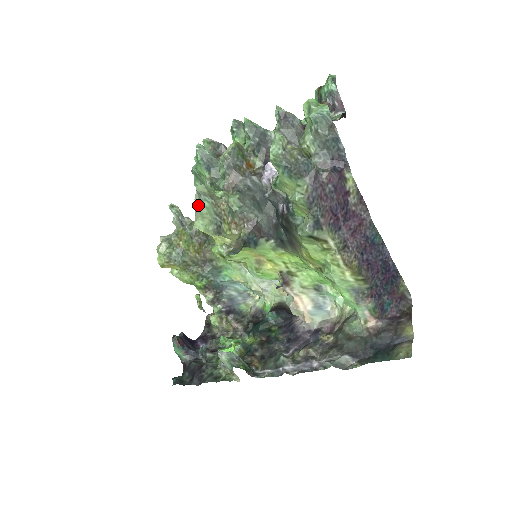
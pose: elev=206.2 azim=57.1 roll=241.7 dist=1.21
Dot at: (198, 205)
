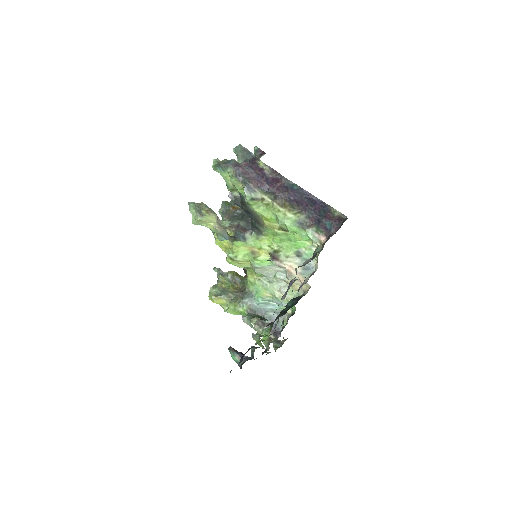
Dot at: (189, 209)
